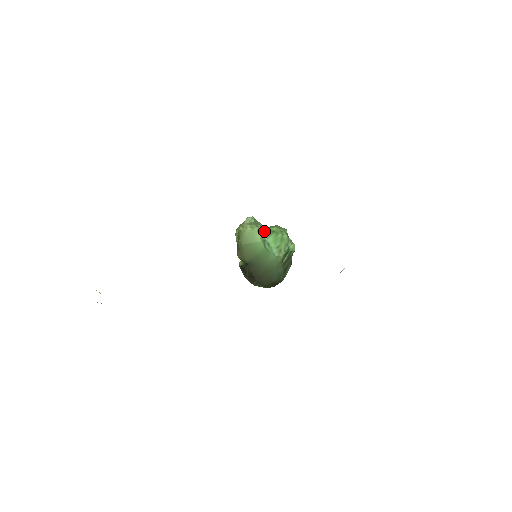
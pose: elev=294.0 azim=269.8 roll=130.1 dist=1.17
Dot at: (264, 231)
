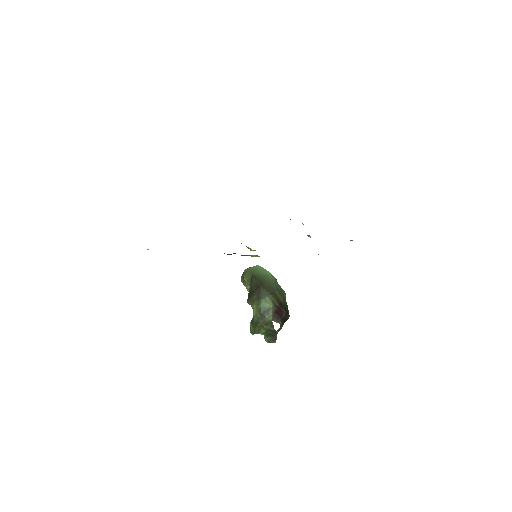
Dot at: occluded
